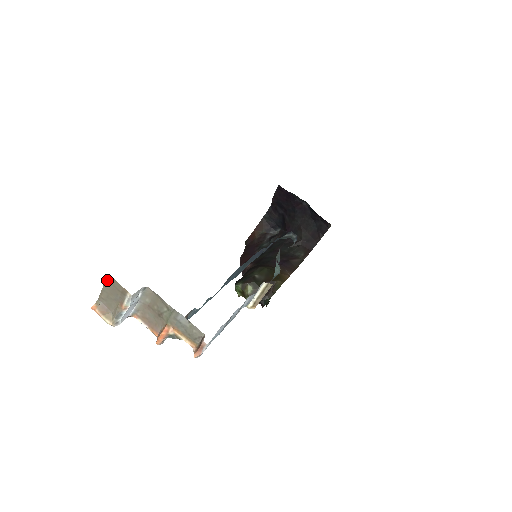
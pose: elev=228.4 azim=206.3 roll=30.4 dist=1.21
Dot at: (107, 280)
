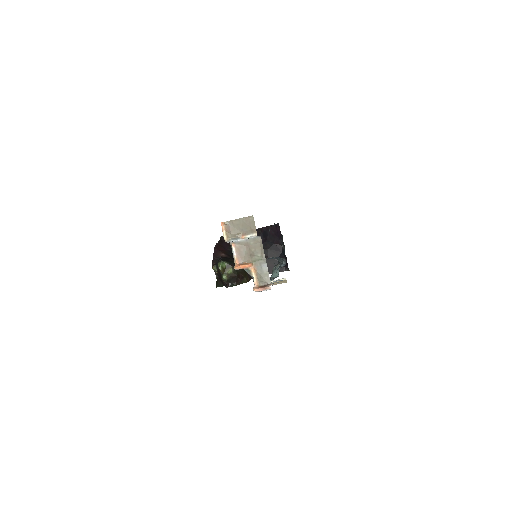
Dot at: (248, 217)
